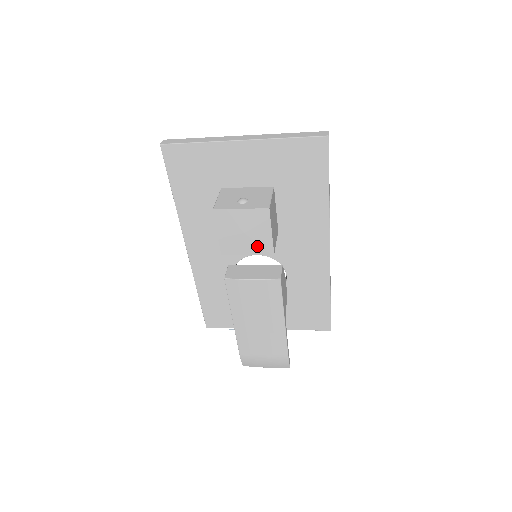
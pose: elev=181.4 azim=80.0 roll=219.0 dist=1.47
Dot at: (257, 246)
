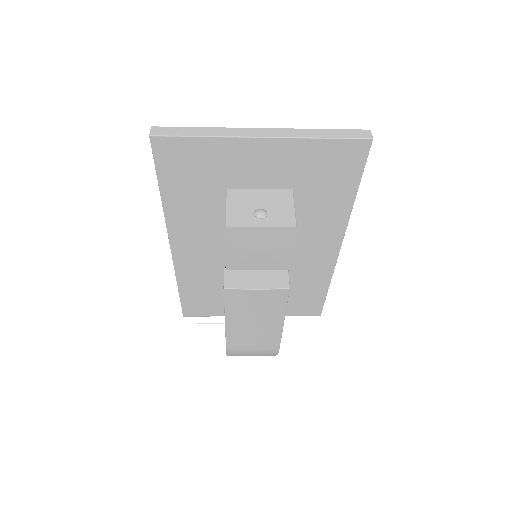
Dot at: (272, 262)
